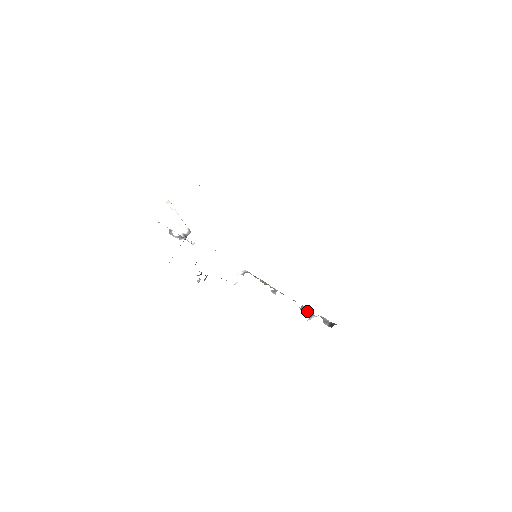
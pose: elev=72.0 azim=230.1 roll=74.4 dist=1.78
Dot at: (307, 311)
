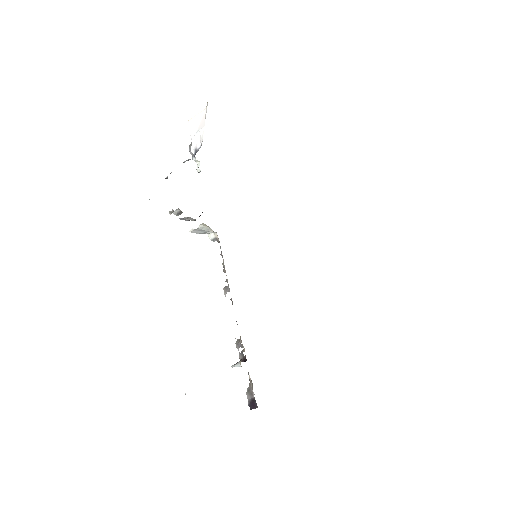
Dot at: (241, 353)
